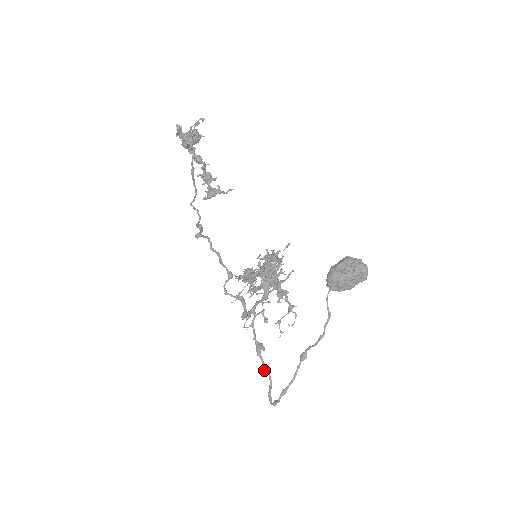
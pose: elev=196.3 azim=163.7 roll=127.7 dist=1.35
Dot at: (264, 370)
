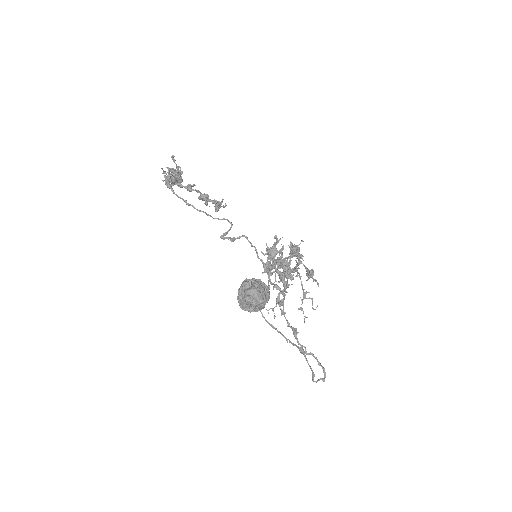
Dot at: occluded
